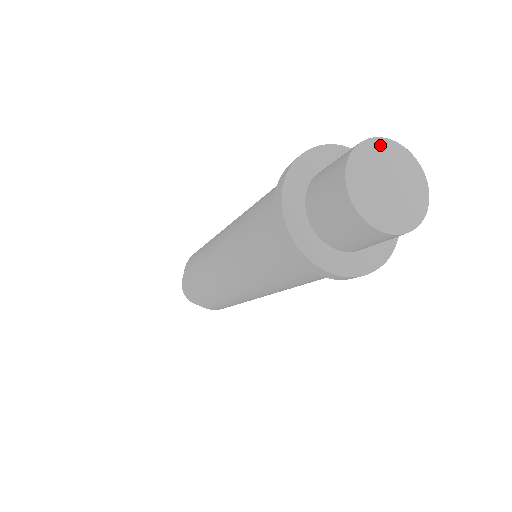
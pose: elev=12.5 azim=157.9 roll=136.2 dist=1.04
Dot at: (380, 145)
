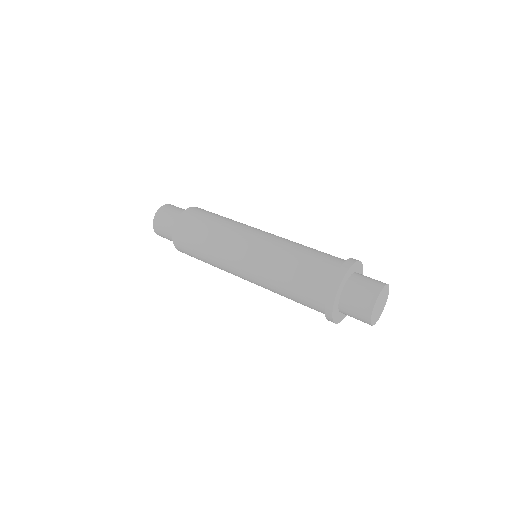
Dot at: (386, 288)
